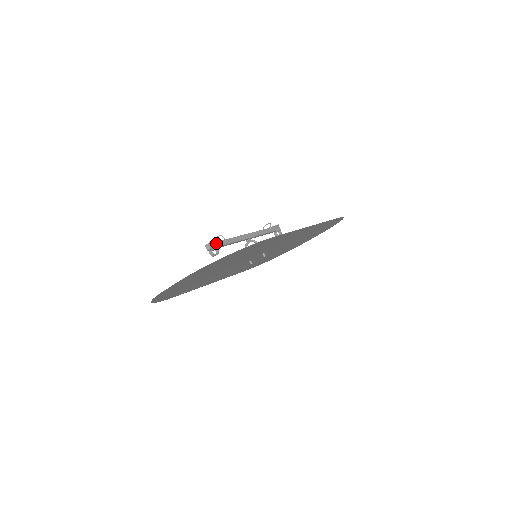
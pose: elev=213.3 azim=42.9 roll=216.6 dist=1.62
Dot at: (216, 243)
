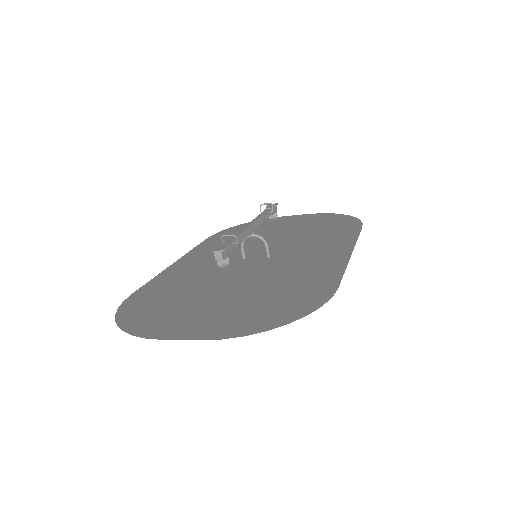
Dot at: (228, 248)
